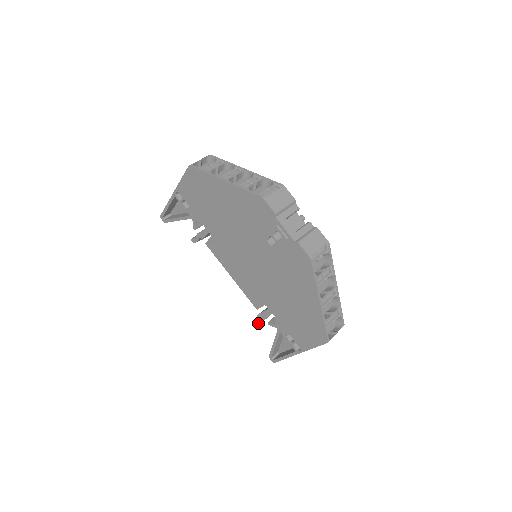
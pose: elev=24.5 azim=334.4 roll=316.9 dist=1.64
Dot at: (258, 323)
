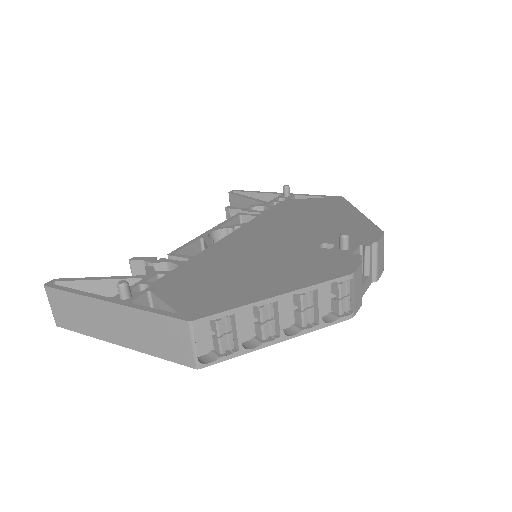
Dot at: occluded
